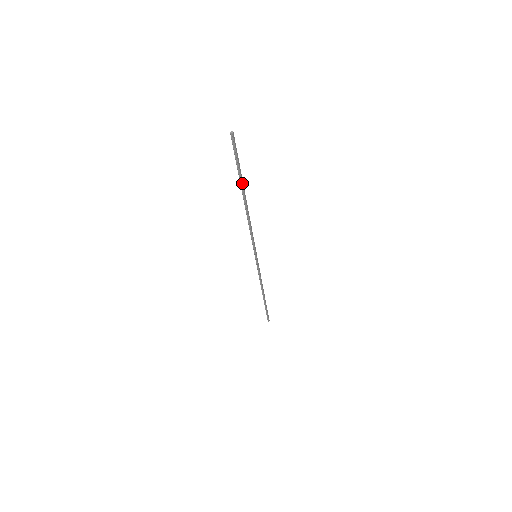
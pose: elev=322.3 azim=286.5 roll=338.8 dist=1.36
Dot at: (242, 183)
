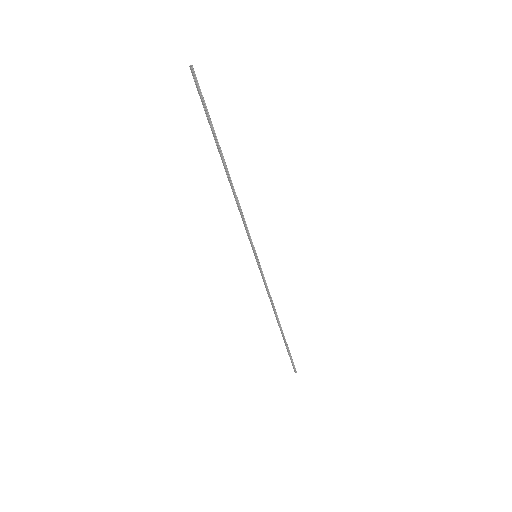
Dot at: (217, 139)
